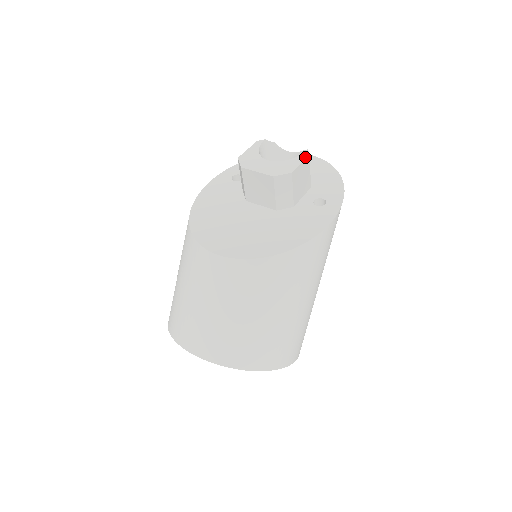
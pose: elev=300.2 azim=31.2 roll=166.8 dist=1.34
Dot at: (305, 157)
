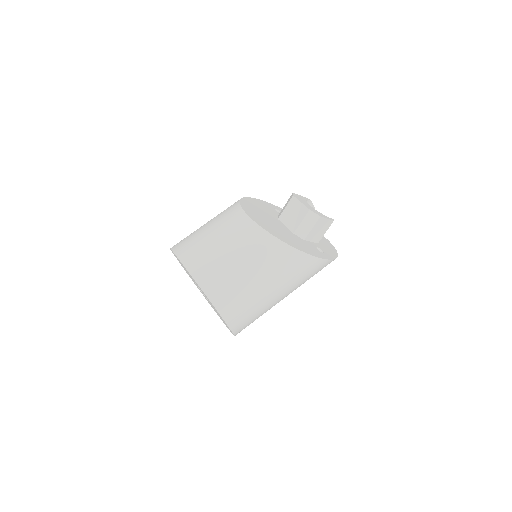
Dot at: (331, 219)
